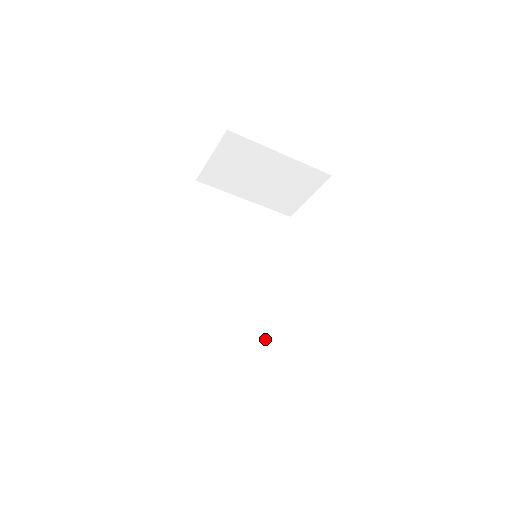
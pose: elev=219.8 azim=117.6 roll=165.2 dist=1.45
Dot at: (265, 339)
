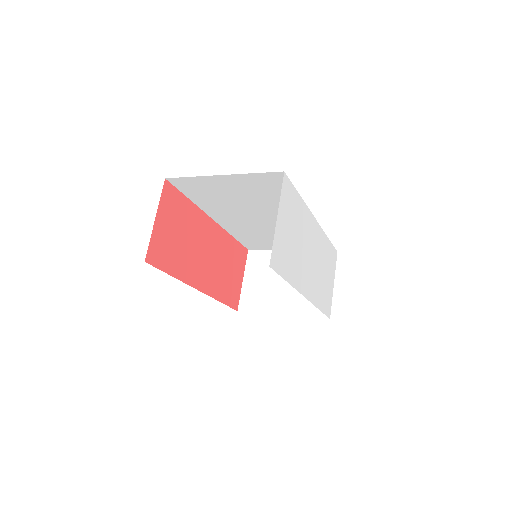
Dot at: occluded
